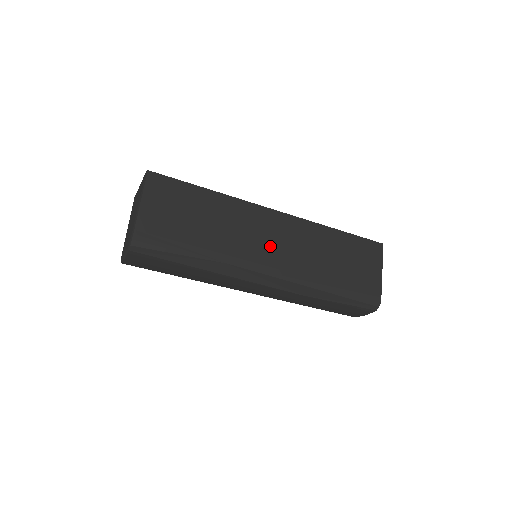
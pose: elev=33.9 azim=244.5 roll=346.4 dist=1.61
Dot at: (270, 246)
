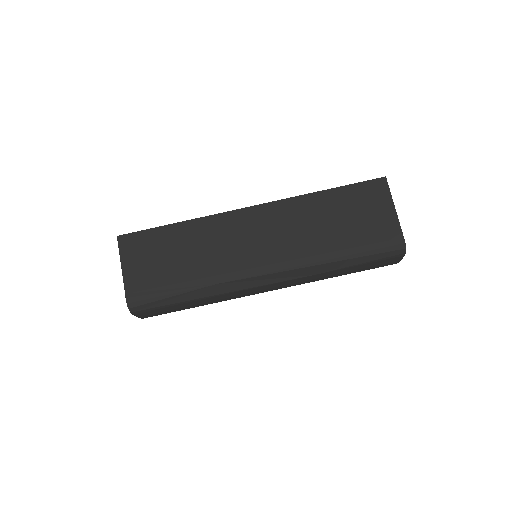
Dot at: (255, 246)
